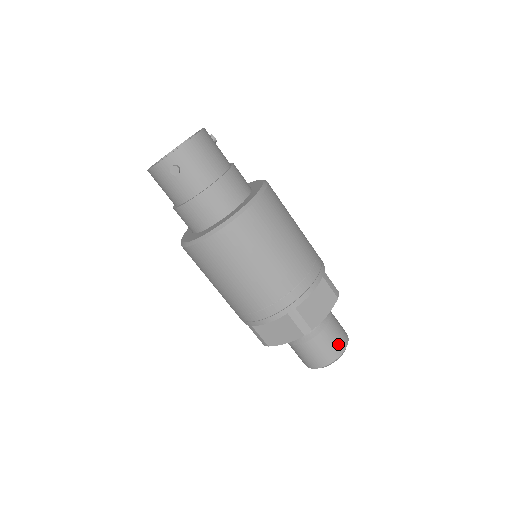
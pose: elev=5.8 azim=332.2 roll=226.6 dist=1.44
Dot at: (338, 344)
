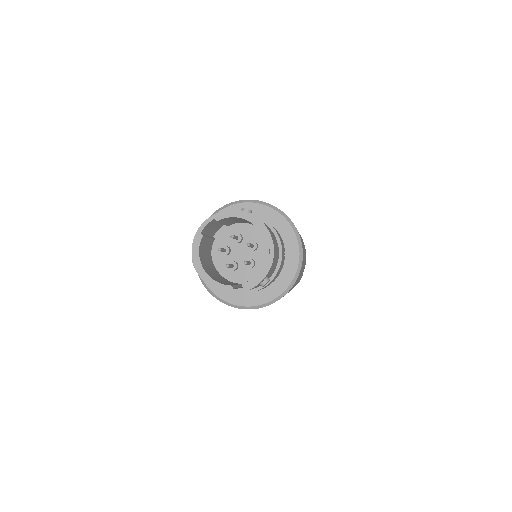
Dot at: occluded
